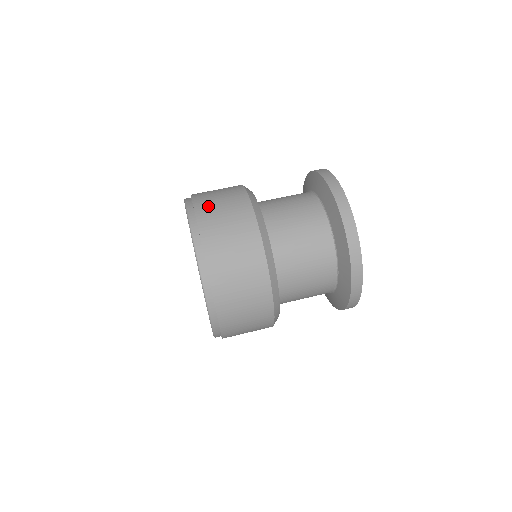
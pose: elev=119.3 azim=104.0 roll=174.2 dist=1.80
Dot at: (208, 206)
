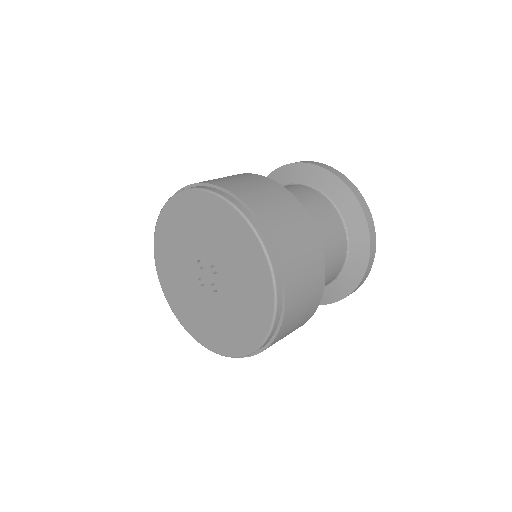
Dot at: occluded
